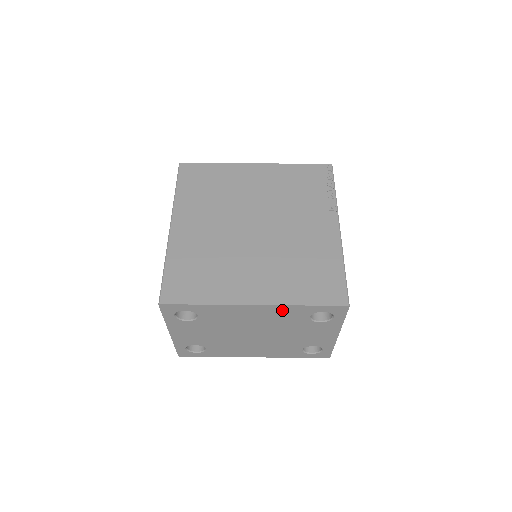
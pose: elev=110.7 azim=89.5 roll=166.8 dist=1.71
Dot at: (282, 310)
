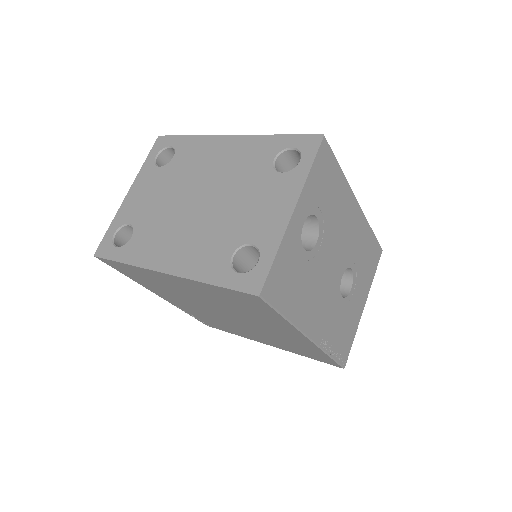
Dot at: (251, 145)
